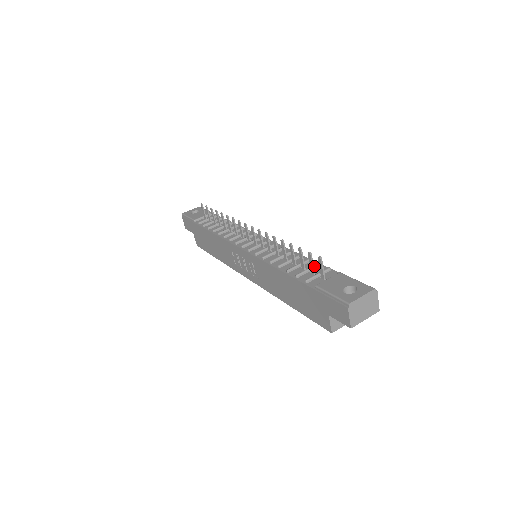
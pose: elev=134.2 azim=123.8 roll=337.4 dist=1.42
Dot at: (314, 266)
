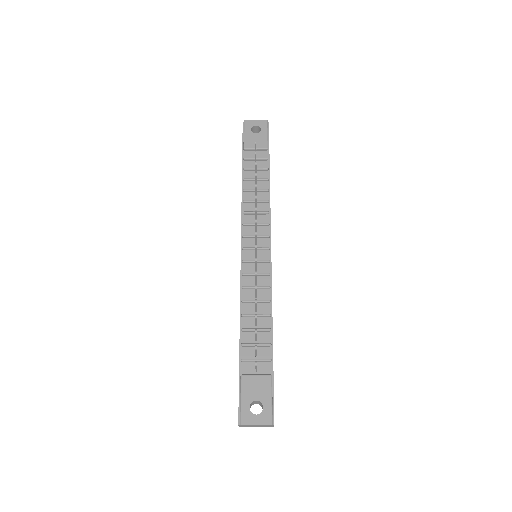
Dot at: (263, 345)
